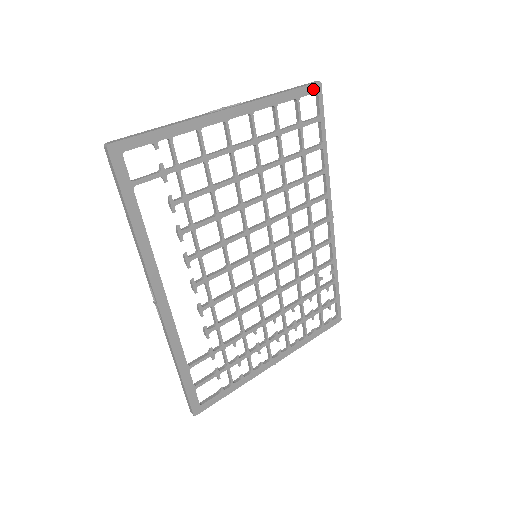
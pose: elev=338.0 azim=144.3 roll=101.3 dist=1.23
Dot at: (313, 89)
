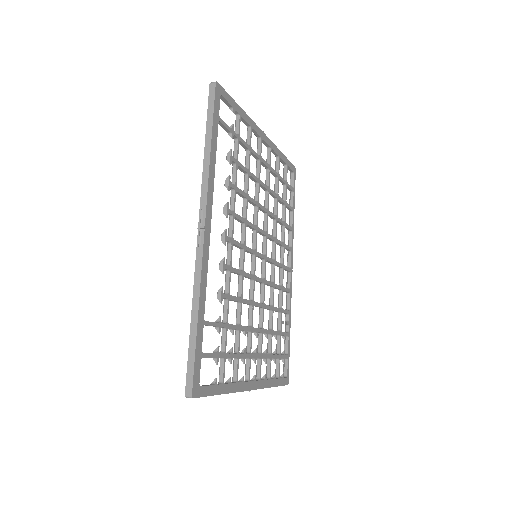
Dot at: (293, 168)
